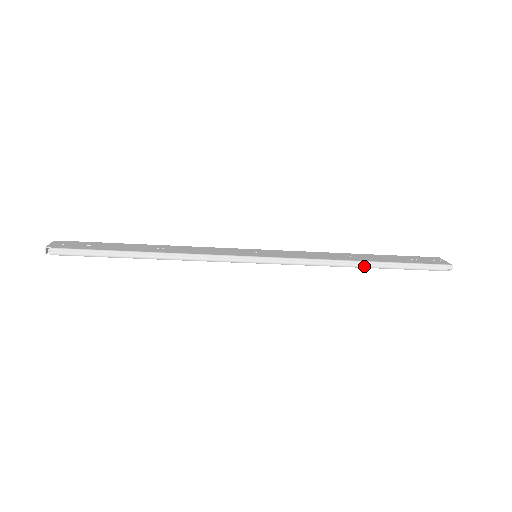
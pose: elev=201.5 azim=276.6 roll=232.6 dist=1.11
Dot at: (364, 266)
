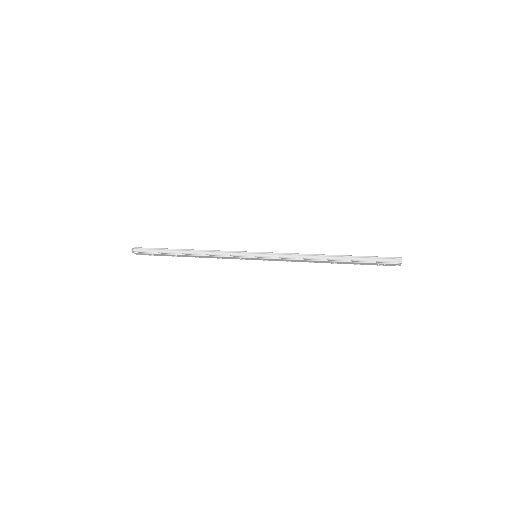
Dot at: (329, 258)
